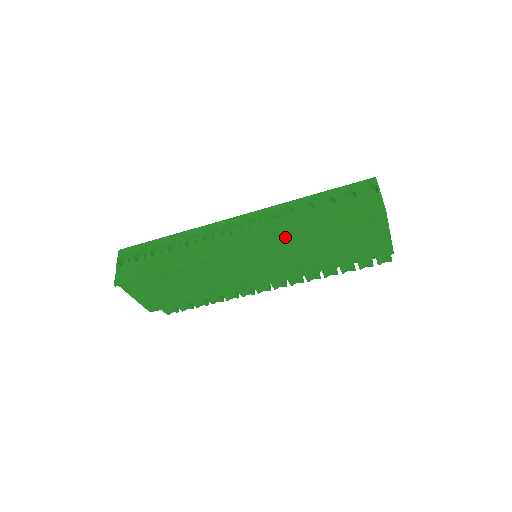
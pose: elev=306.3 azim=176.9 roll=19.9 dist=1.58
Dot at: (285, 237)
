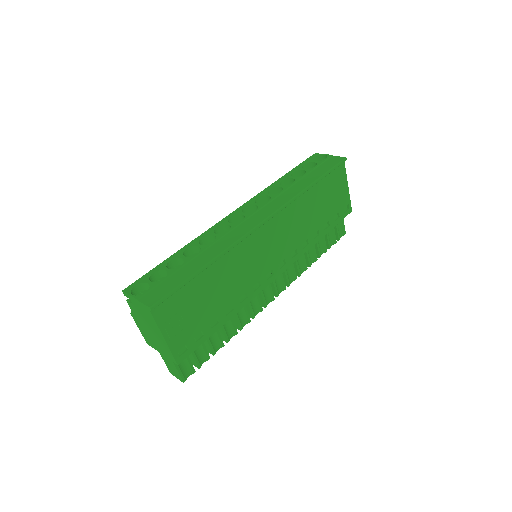
Dot at: (292, 196)
